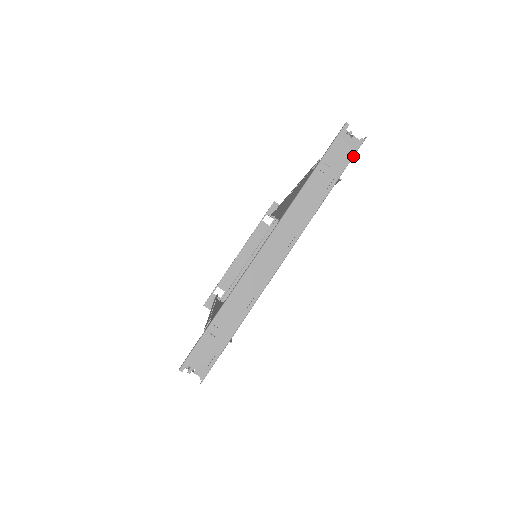
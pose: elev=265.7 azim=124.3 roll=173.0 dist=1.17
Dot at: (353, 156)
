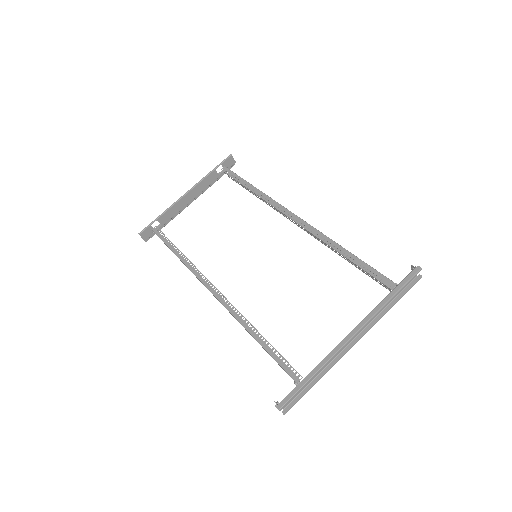
Dot at: occluded
